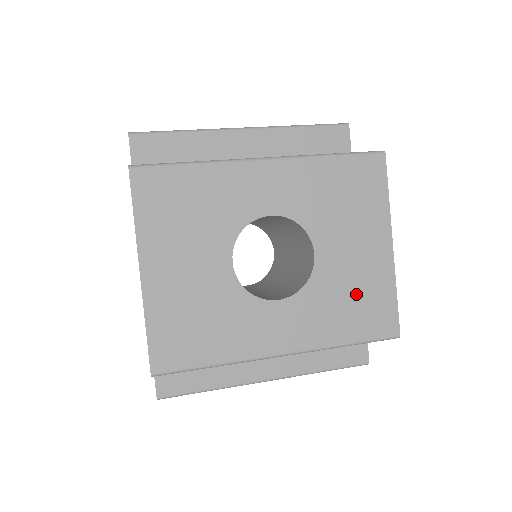
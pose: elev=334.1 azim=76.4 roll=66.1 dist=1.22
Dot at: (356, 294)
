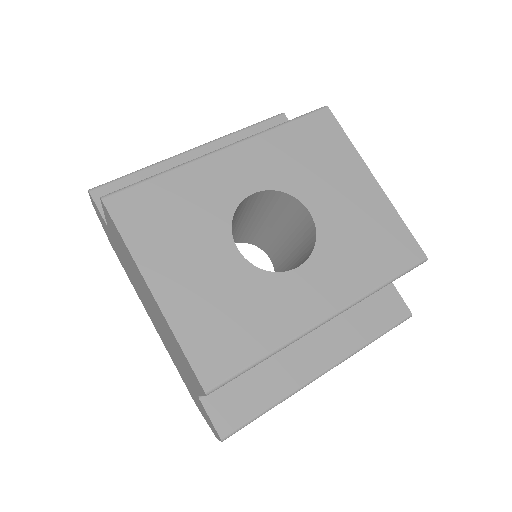
Dot at: (366, 234)
